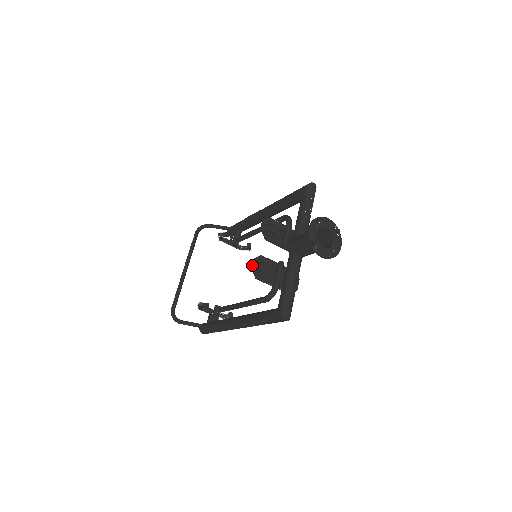
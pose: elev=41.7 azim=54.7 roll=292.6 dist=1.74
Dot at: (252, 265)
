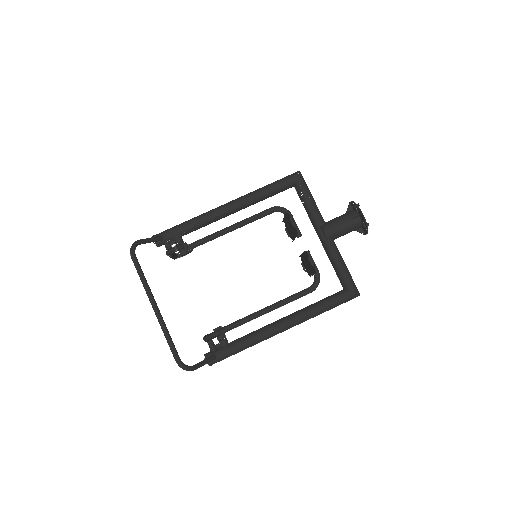
Dot at: occluded
